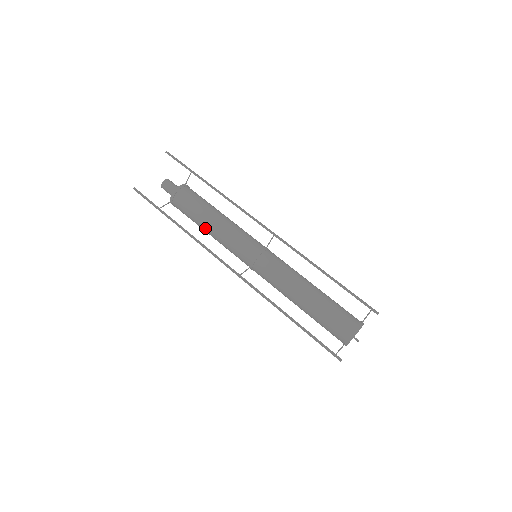
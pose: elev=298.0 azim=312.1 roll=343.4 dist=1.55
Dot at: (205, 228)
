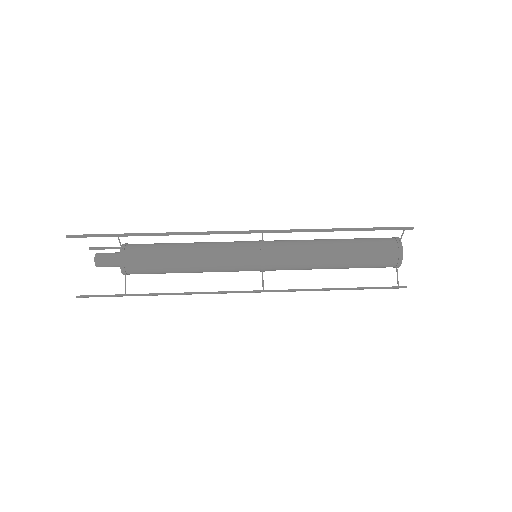
Dot at: occluded
